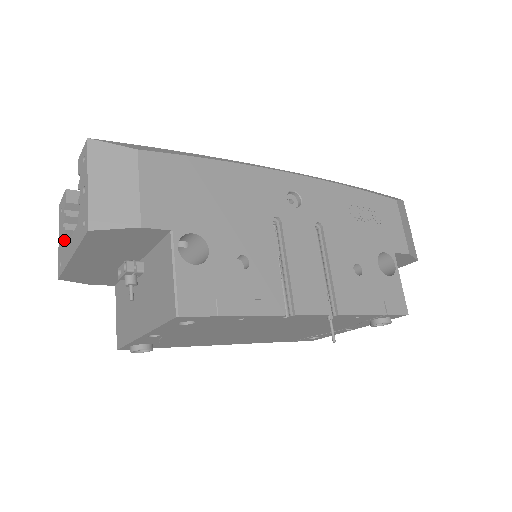
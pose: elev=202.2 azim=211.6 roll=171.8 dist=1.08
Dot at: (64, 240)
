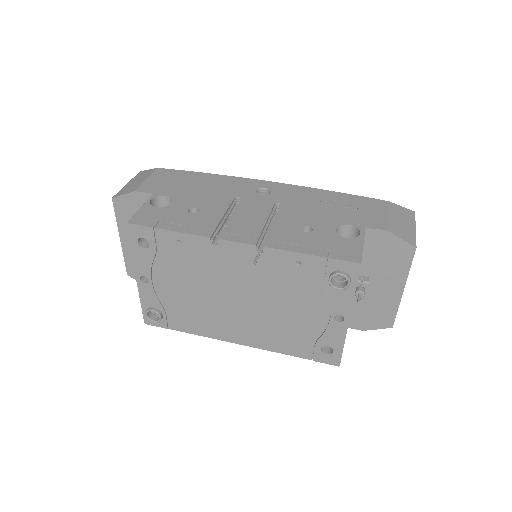
Dot at: occluded
